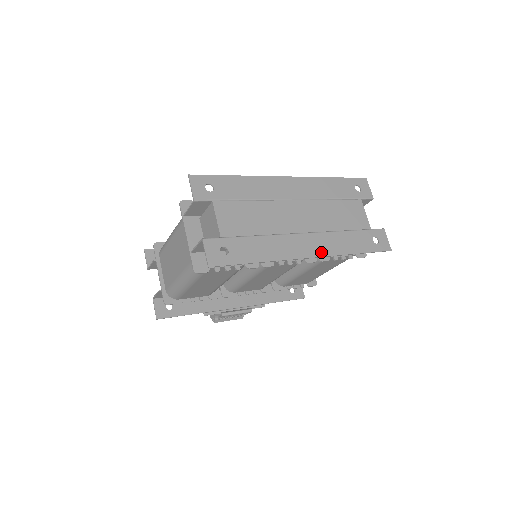
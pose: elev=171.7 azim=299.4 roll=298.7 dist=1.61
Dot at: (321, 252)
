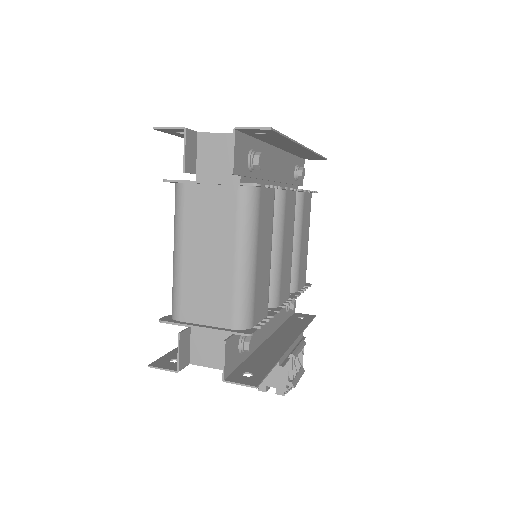
Dot at: (304, 149)
